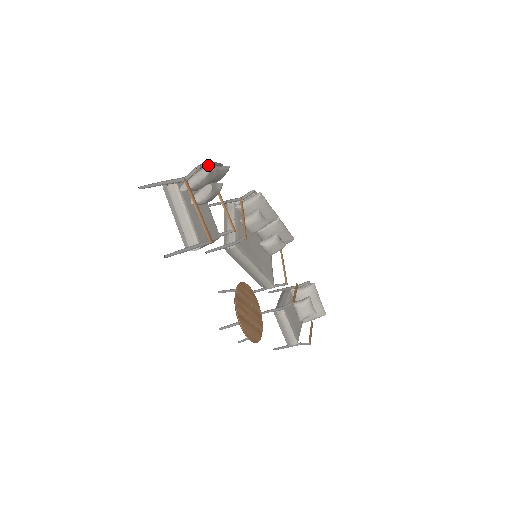
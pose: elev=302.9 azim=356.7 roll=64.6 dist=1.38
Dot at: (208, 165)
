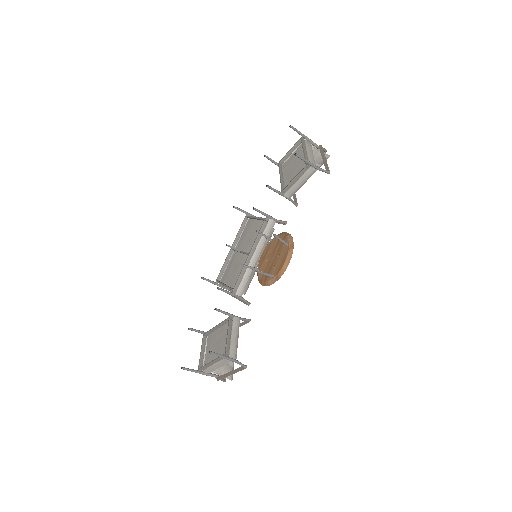
Dot at: occluded
